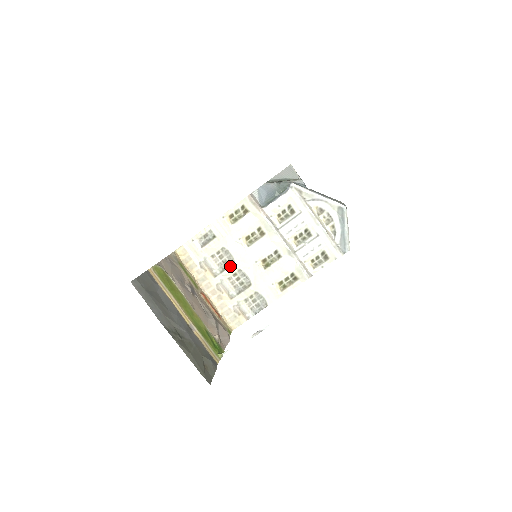
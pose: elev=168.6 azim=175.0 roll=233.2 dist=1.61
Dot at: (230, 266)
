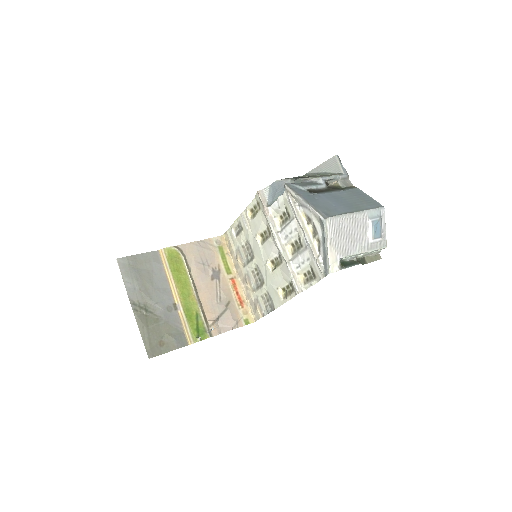
Dot at: (252, 260)
